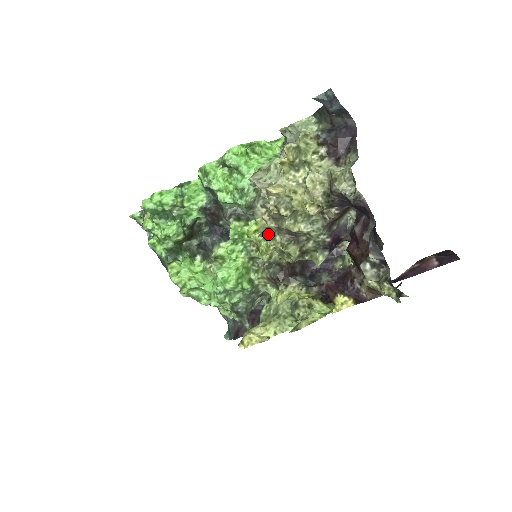
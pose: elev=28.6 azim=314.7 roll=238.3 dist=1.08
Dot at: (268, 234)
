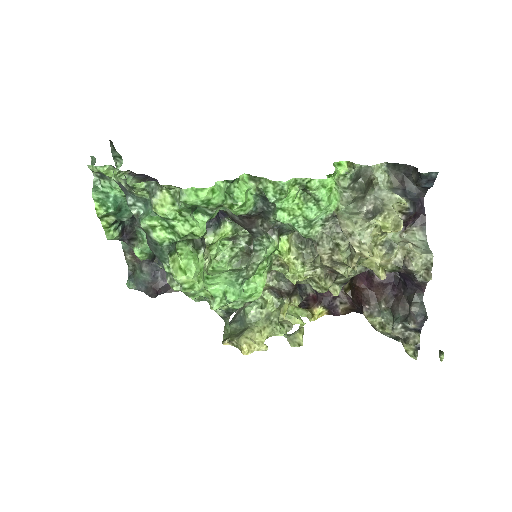
Dot at: (303, 258)
